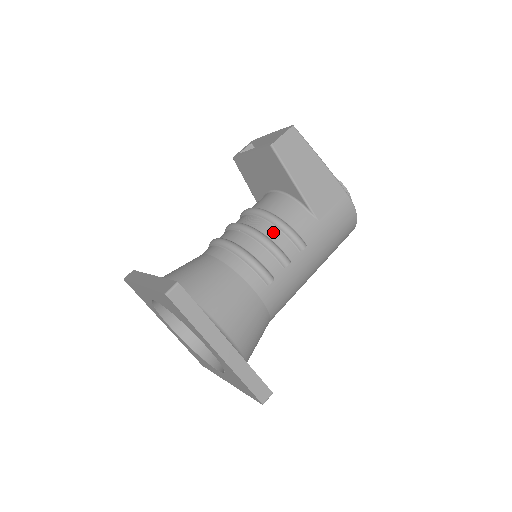
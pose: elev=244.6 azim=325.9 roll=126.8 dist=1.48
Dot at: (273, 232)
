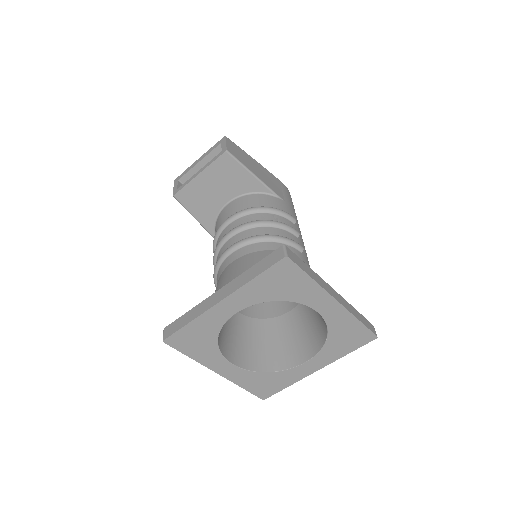
Dot at: (270, 217)
